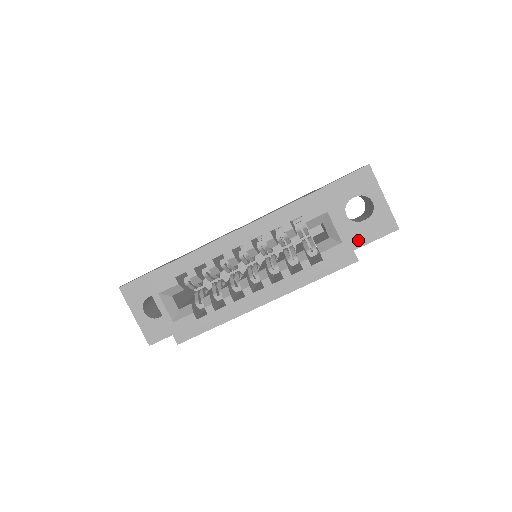
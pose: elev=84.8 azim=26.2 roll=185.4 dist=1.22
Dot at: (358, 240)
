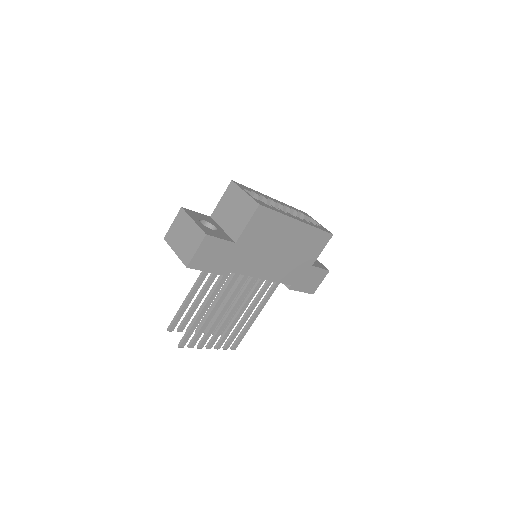
Dot at: (314, 264)
